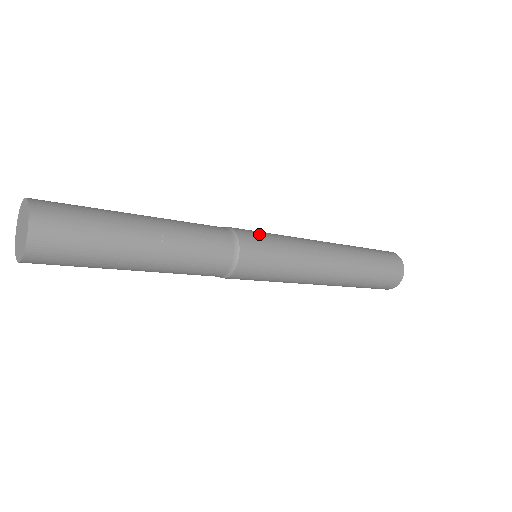
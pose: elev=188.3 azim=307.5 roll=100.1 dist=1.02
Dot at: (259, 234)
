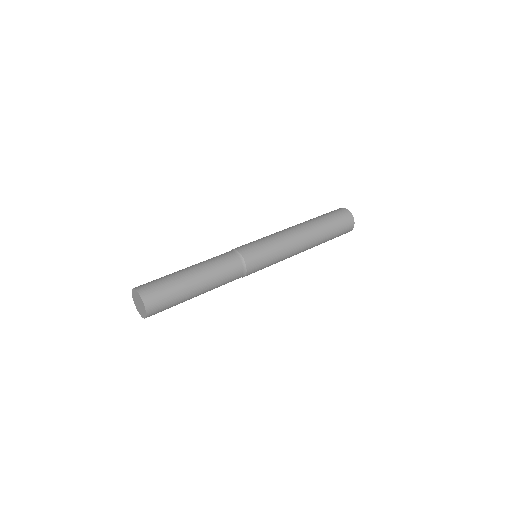
Dot at: (260, 258)
